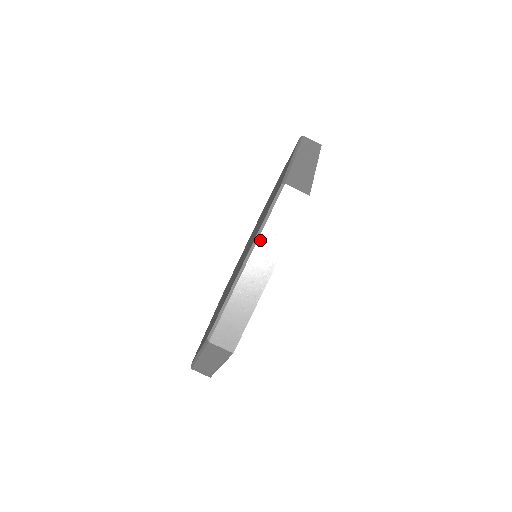
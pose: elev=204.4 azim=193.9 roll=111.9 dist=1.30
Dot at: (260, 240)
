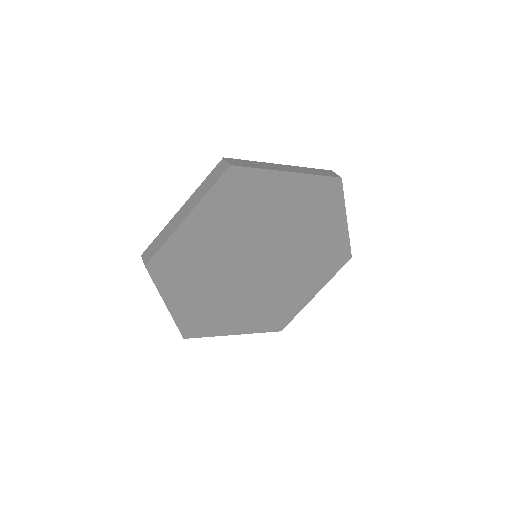
Dot at: (194, 193)
